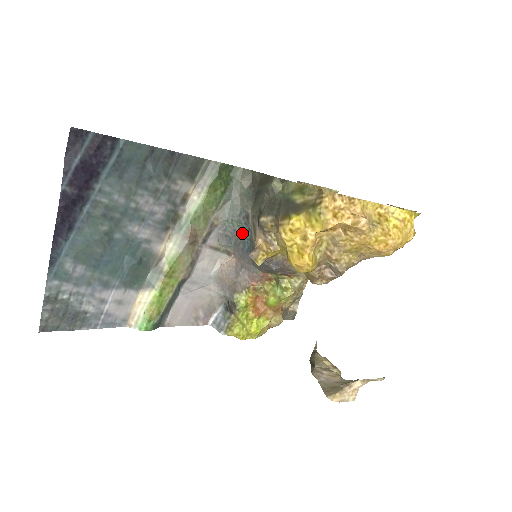
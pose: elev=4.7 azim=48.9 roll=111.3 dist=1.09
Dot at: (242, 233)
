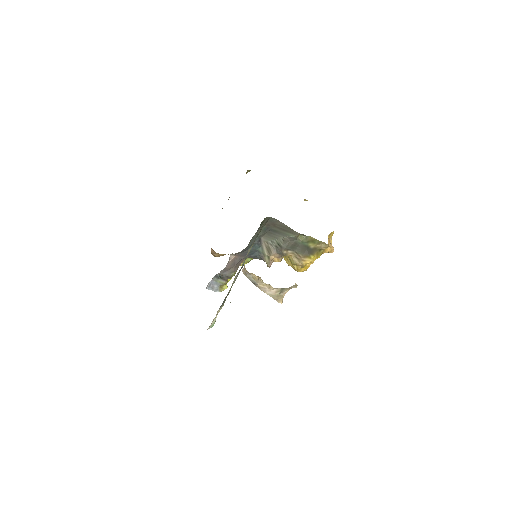
Dot at: (253, 248)
